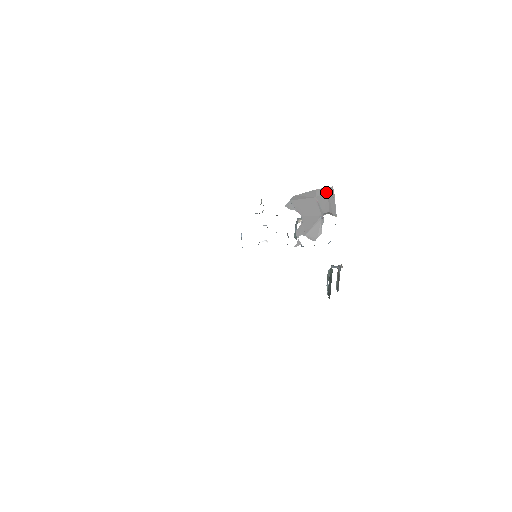
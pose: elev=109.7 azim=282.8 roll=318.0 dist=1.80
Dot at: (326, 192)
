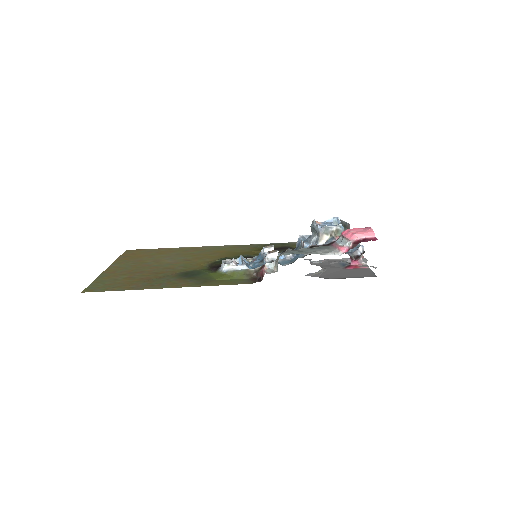
Dot at: occluded
